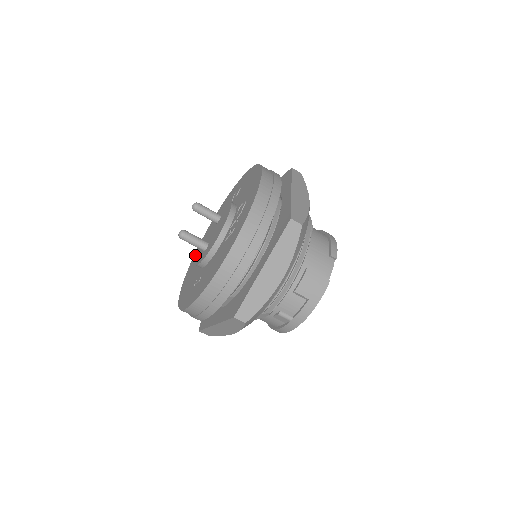
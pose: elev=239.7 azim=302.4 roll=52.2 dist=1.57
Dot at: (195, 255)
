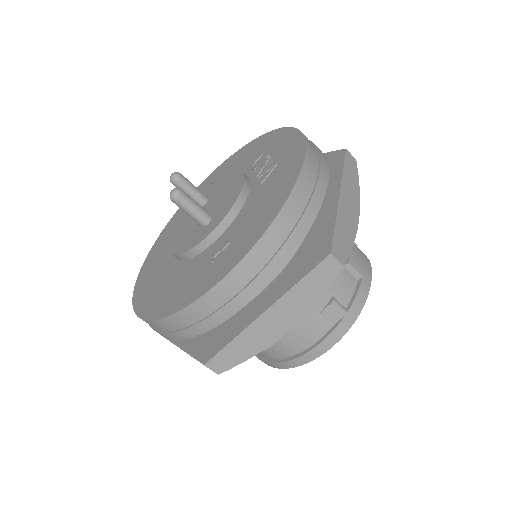
Dot at: (140, 286)
